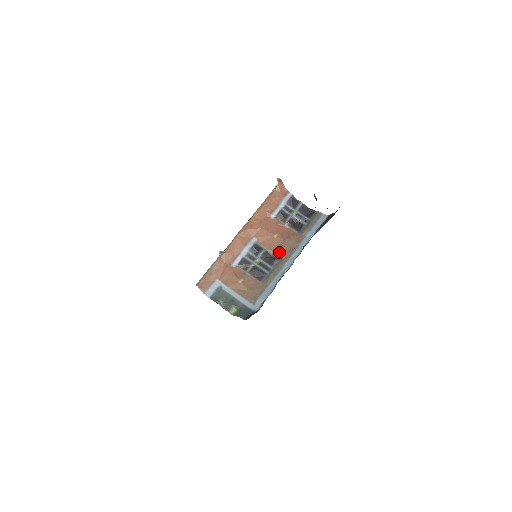
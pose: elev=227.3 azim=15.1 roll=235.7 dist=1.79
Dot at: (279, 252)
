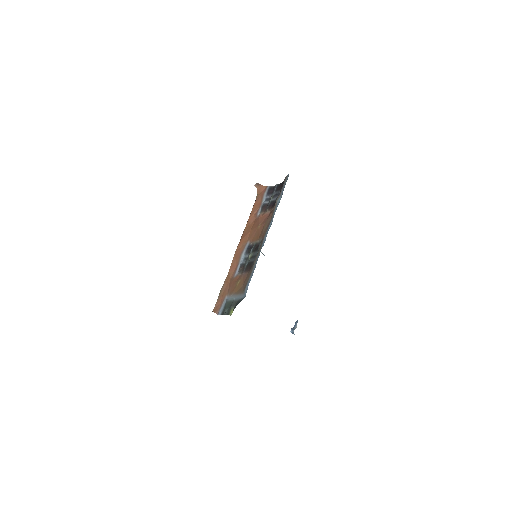
Dot at: (261, 235)
